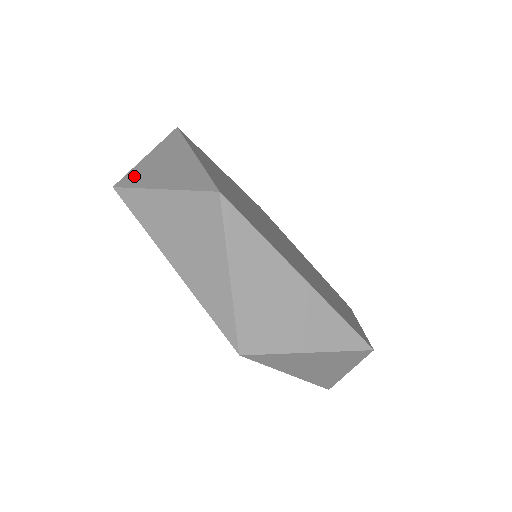
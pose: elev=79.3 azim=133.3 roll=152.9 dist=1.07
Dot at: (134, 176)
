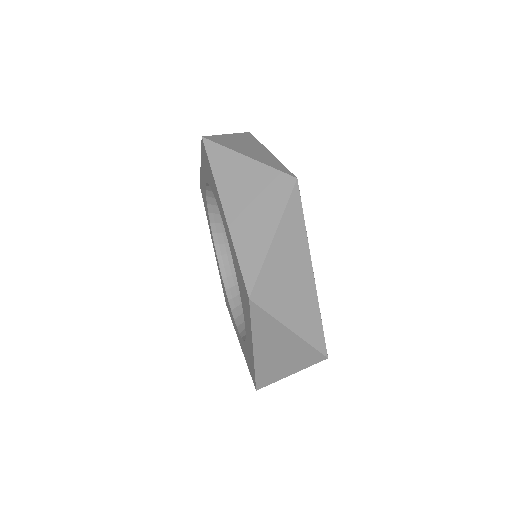
Dot at: (220, 139)
